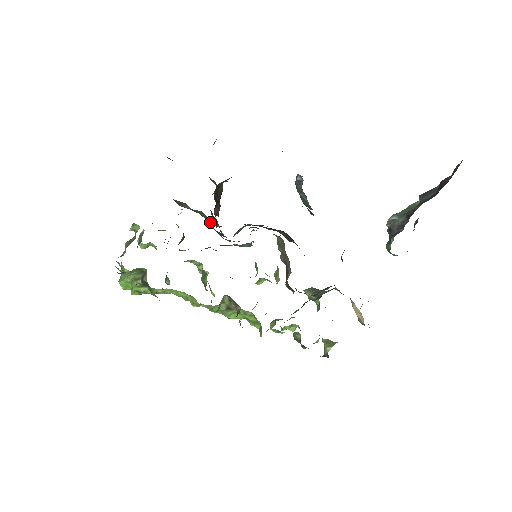
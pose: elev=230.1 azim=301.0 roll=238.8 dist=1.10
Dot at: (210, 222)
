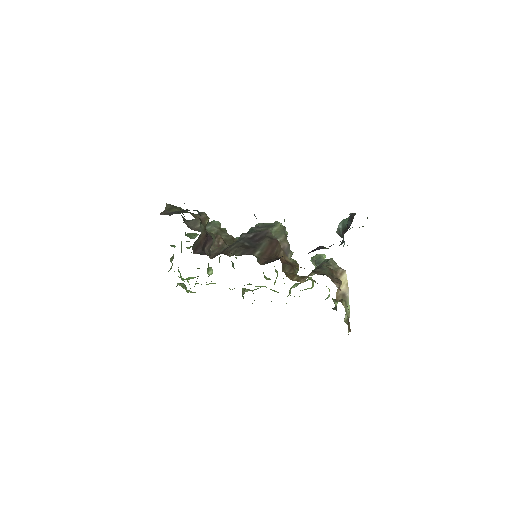
Dot at: (220, 230)
